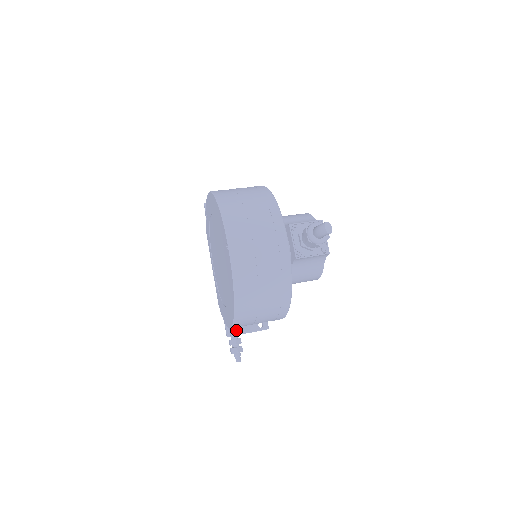
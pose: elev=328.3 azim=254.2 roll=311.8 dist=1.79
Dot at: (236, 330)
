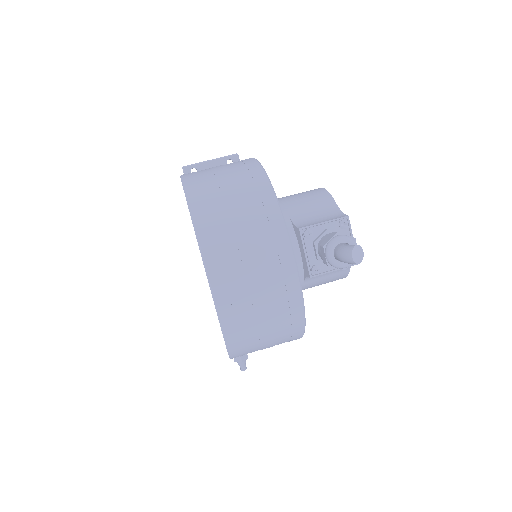
Dot at: occluded
